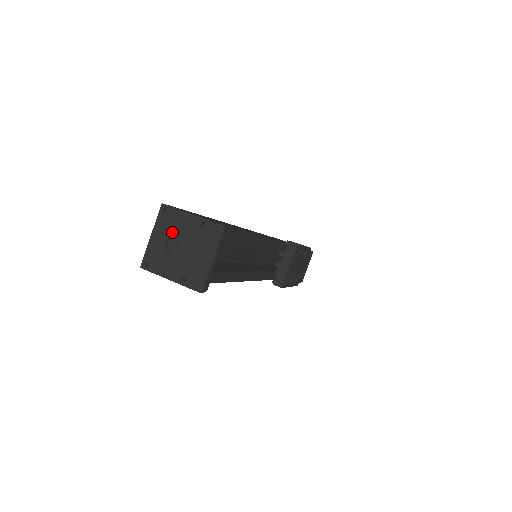
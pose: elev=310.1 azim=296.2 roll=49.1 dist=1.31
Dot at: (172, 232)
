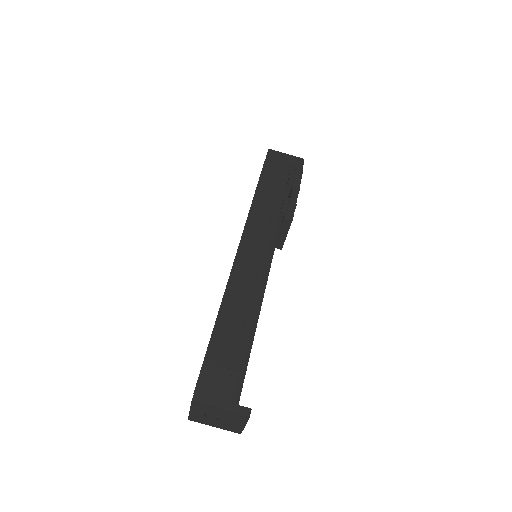
Dot at: (207, 413)
